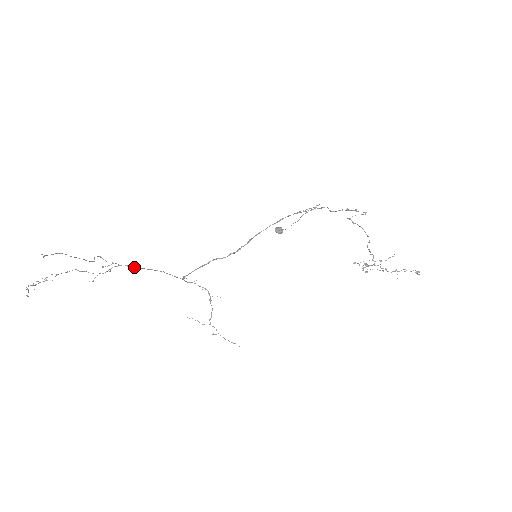
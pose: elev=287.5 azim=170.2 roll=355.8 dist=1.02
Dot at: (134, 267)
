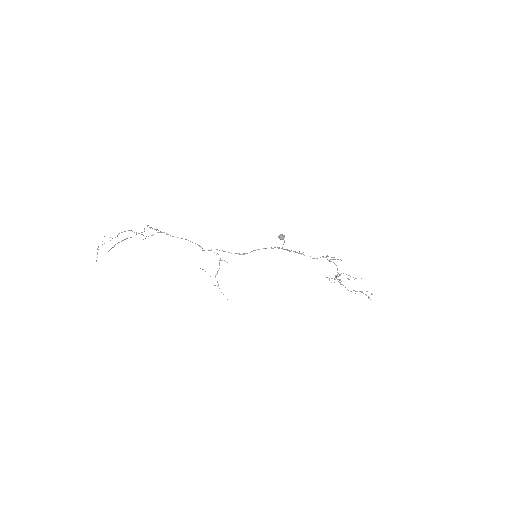
Dot at: occluded
